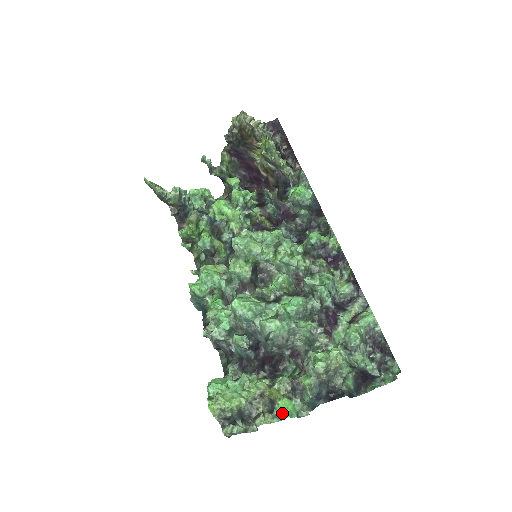
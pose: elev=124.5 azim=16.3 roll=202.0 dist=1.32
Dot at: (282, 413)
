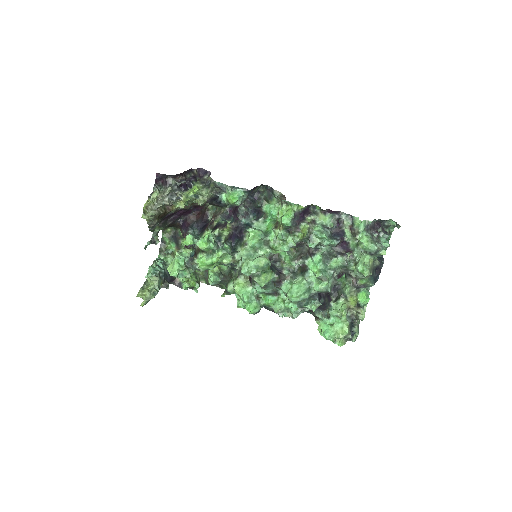
Dot at: (365, 302)
